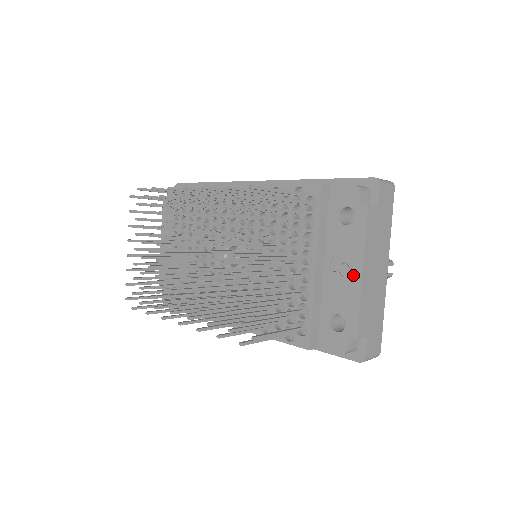
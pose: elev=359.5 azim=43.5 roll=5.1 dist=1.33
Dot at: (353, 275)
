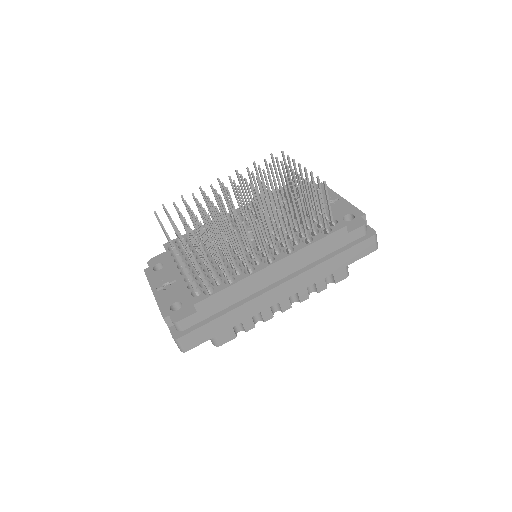
Dot at: (338, 201)
